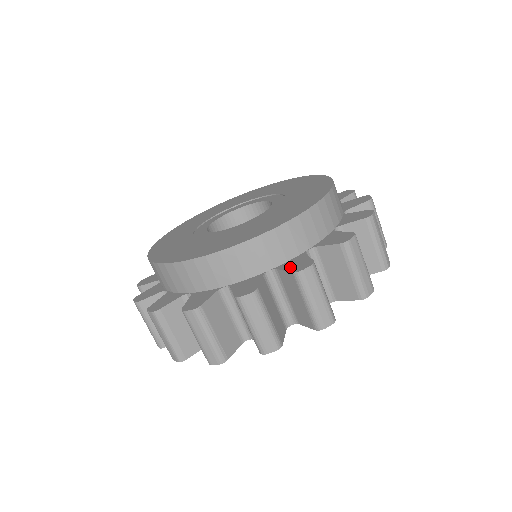
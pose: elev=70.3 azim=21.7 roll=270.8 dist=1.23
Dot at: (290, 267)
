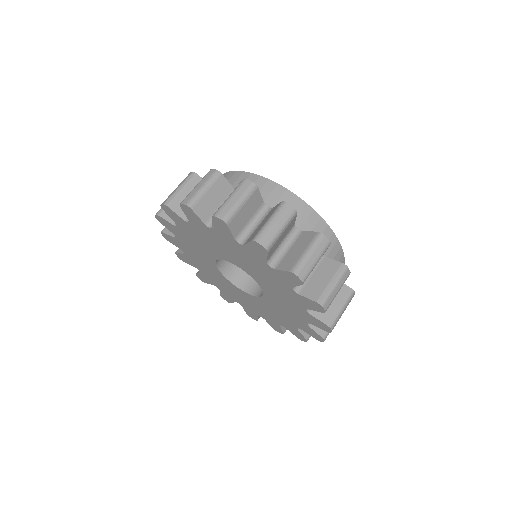
Dot at: occluded
